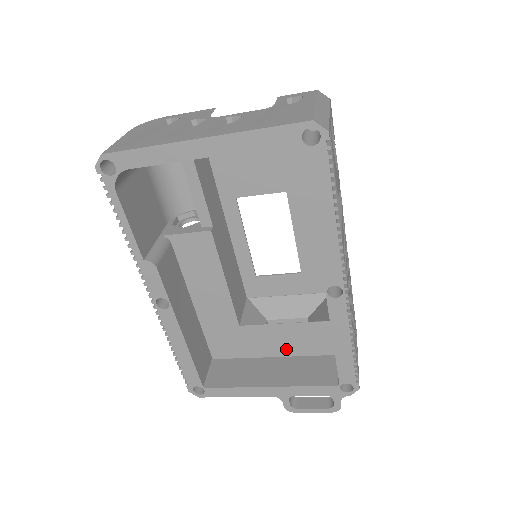
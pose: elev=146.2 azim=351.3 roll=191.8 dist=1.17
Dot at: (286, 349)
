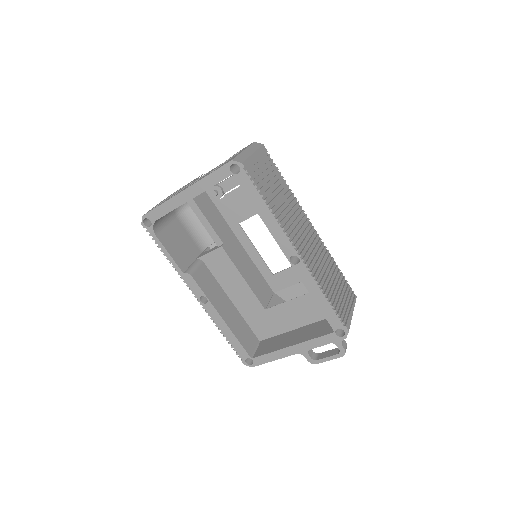
Dot at: (302, 320)
